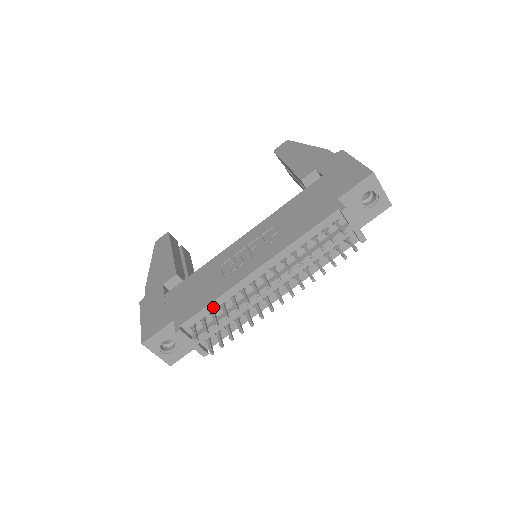
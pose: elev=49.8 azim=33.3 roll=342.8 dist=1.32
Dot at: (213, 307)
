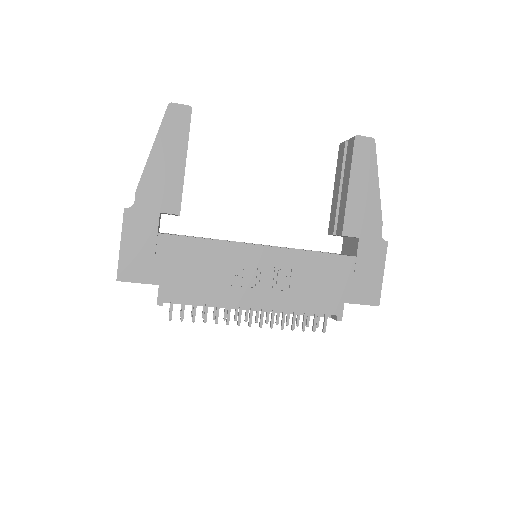
Dot at: (199, 302)
